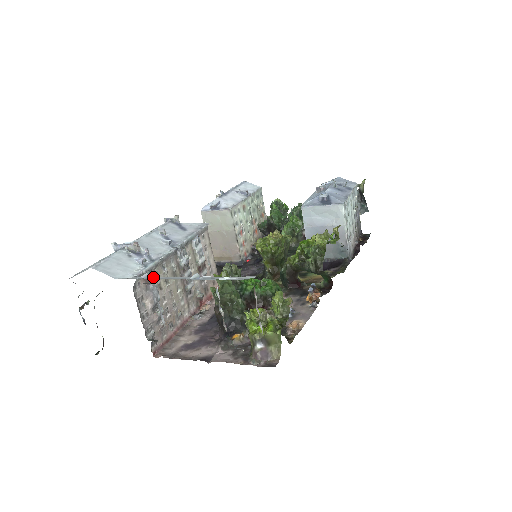
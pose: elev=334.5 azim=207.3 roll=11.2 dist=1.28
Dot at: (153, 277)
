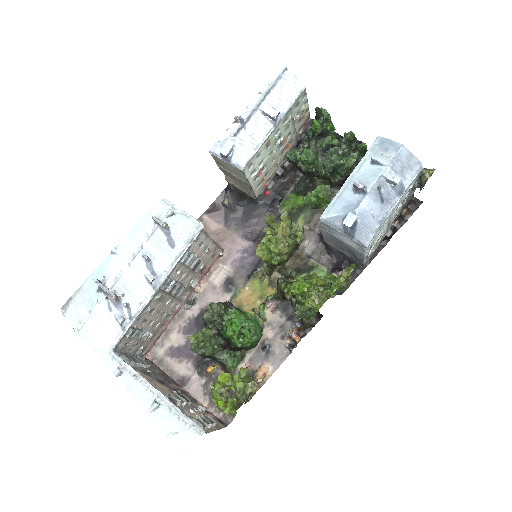
Dot at: (126, 368)
